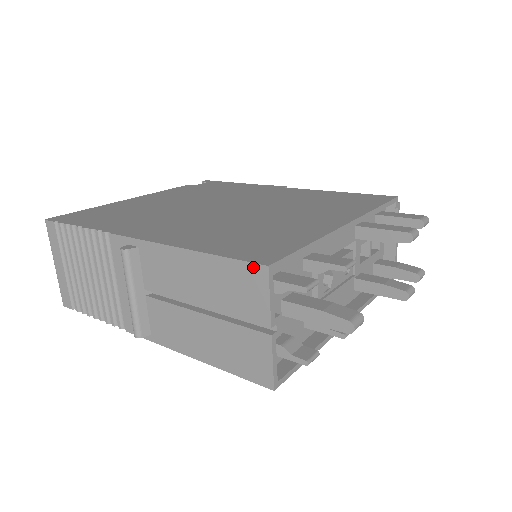
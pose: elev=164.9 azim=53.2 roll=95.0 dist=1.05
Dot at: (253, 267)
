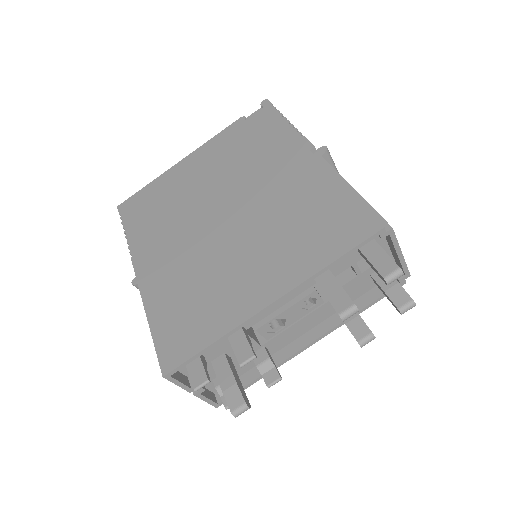
Dot at: (161, 367)
